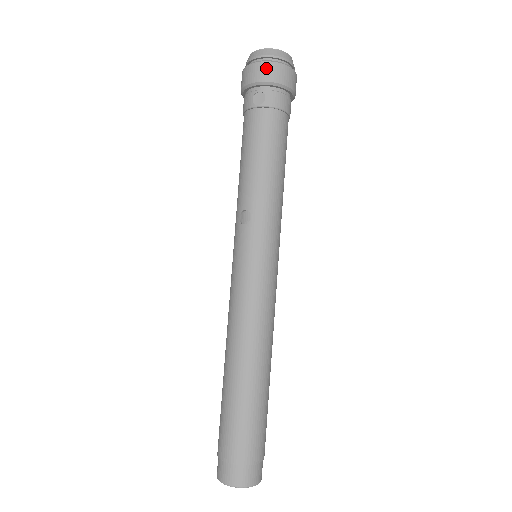
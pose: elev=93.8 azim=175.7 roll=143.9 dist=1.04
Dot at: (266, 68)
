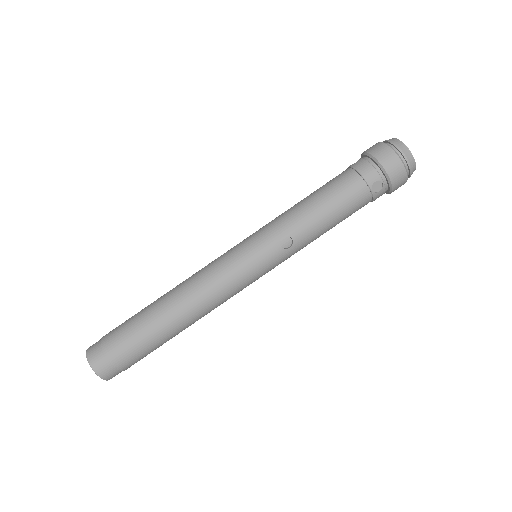
Dot at: (402, 178)
